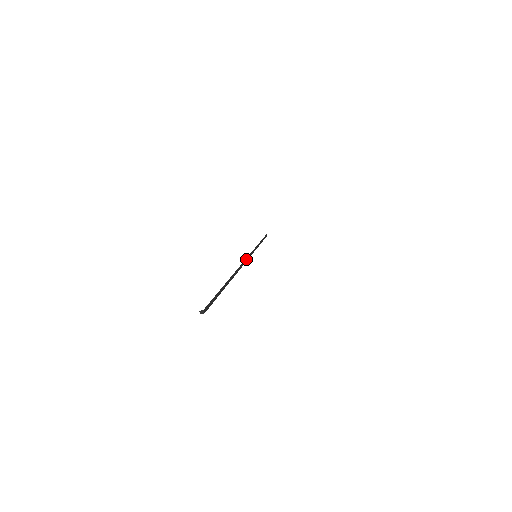
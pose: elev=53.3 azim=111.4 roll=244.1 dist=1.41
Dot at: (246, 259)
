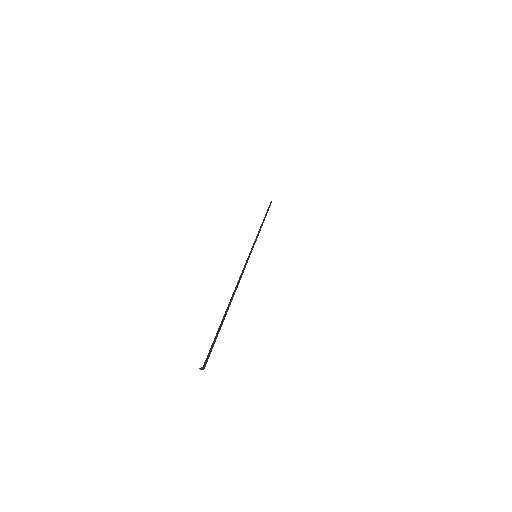
Dot at: (247, 259)
